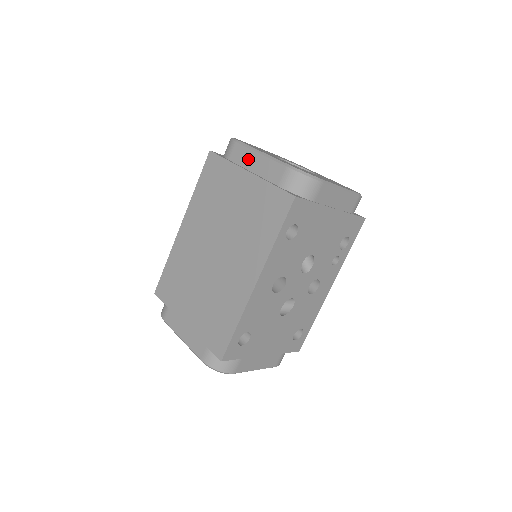
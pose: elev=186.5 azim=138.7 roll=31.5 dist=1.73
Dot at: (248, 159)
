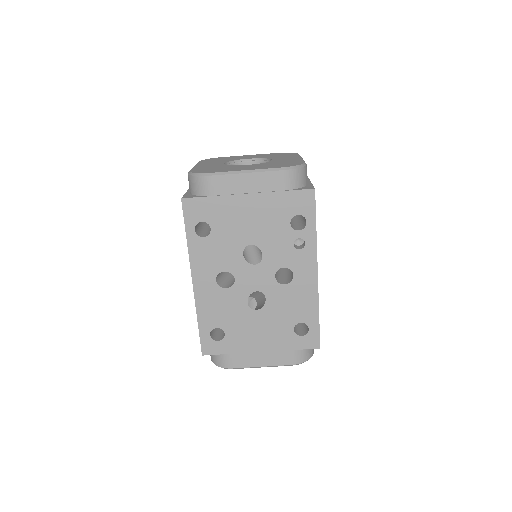
Dot at: occluded
